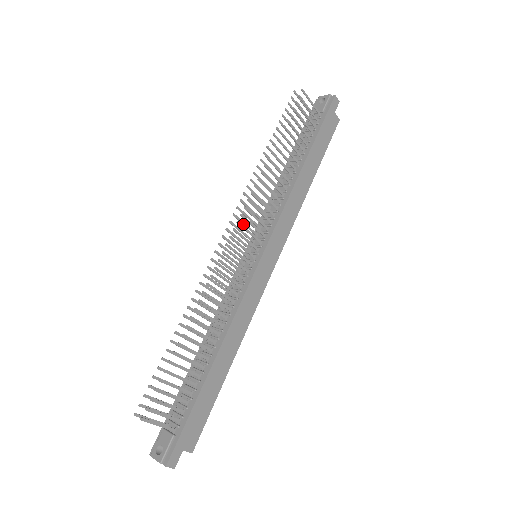
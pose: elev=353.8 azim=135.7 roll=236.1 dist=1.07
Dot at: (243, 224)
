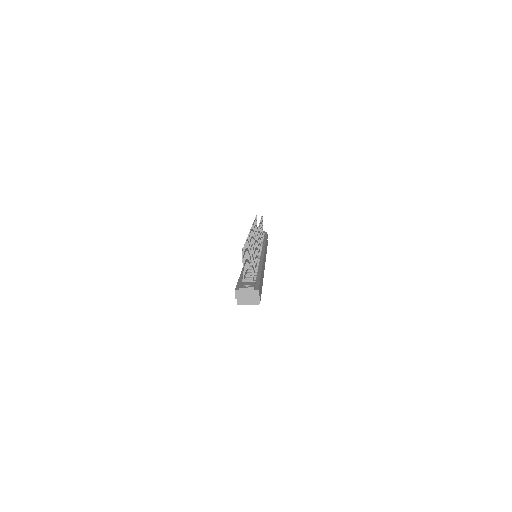
Dot at: occluded
